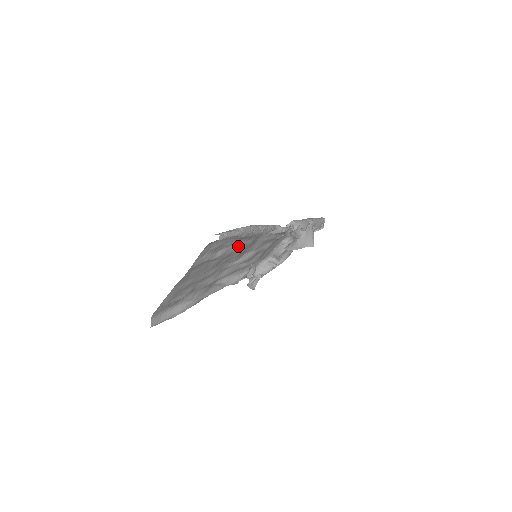
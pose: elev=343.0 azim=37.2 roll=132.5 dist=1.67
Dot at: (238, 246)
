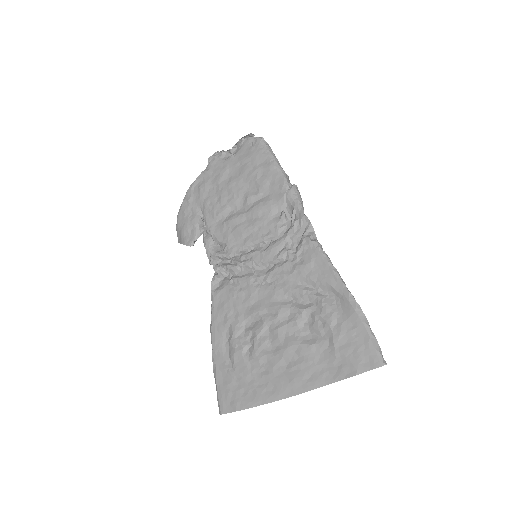
Dot at: (318, 309)
